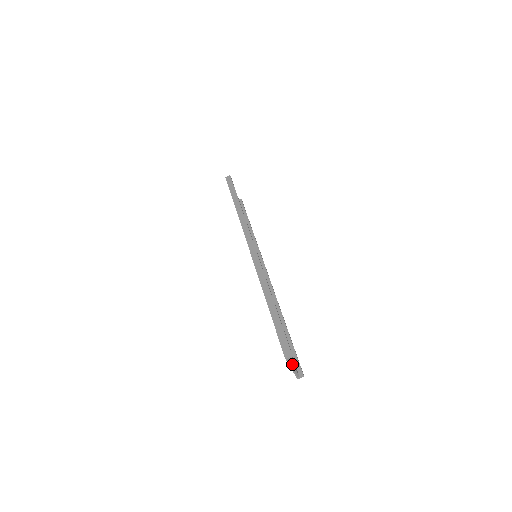
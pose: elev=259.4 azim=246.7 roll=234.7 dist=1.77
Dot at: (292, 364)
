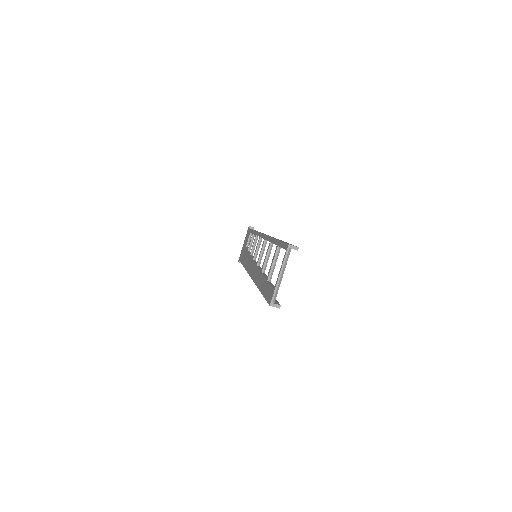
Dot at: (284, 269)
